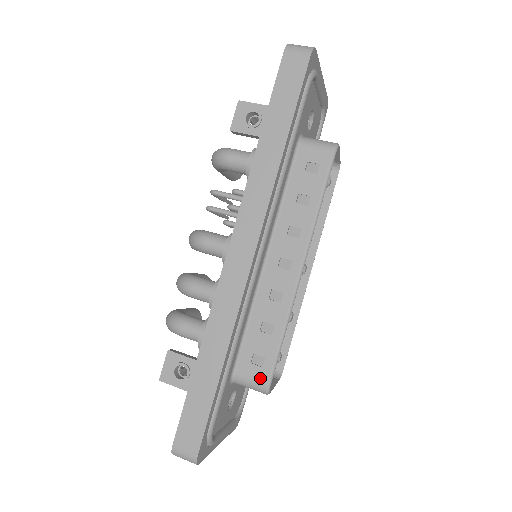
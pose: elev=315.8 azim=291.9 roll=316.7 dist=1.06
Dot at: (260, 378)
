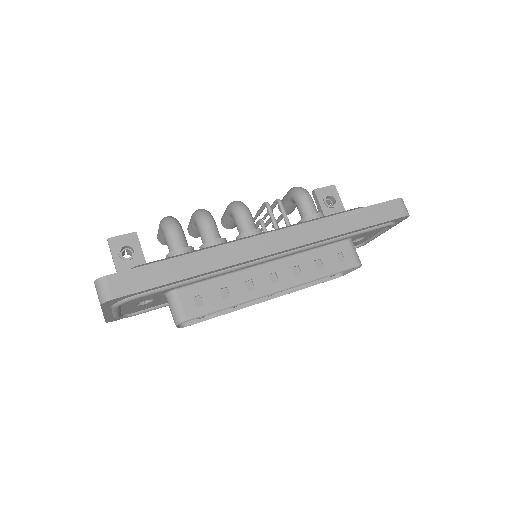
Dot at: (187, 311)
